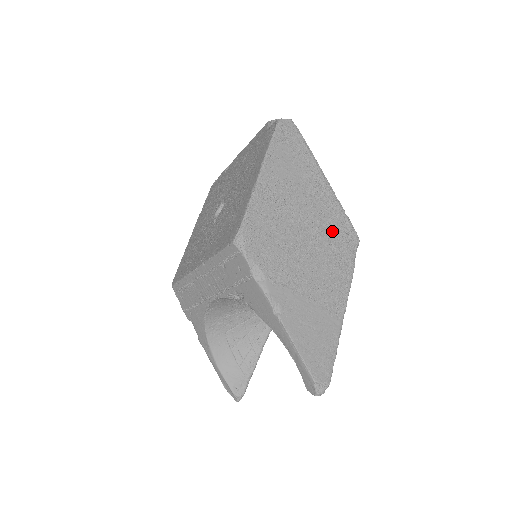
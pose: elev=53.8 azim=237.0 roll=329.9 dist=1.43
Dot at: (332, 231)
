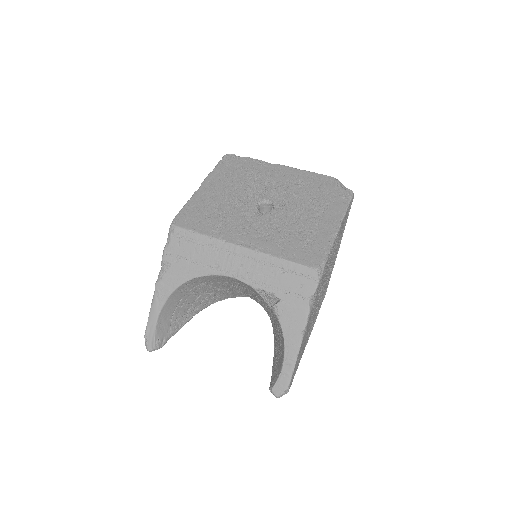
Dot at: (326, 286)
